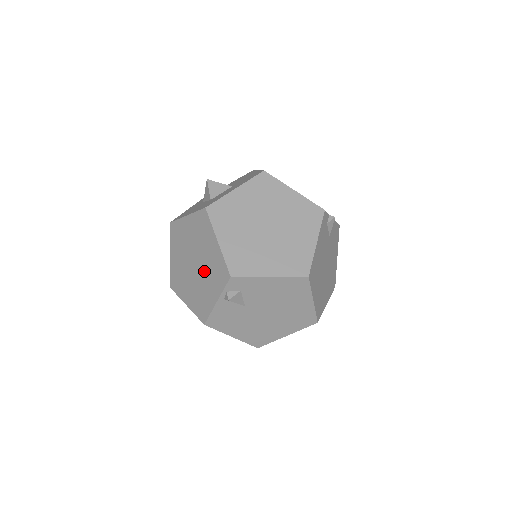
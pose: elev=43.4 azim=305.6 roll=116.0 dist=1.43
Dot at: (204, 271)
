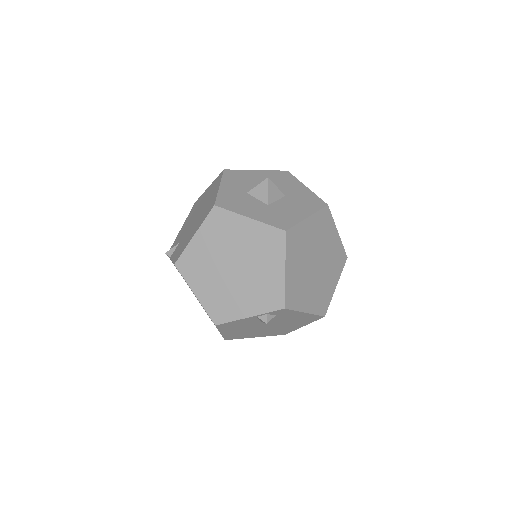
Dot at: (247, 282)
